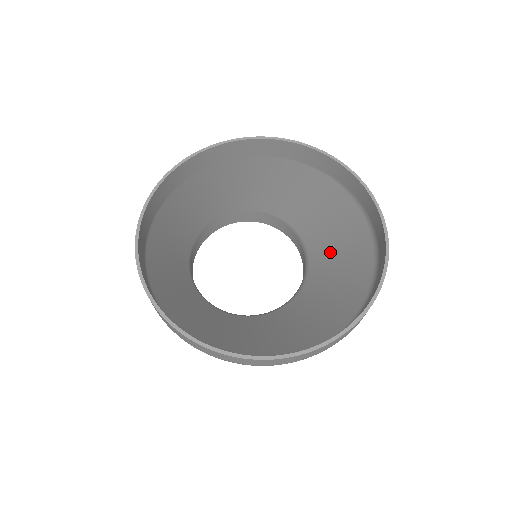
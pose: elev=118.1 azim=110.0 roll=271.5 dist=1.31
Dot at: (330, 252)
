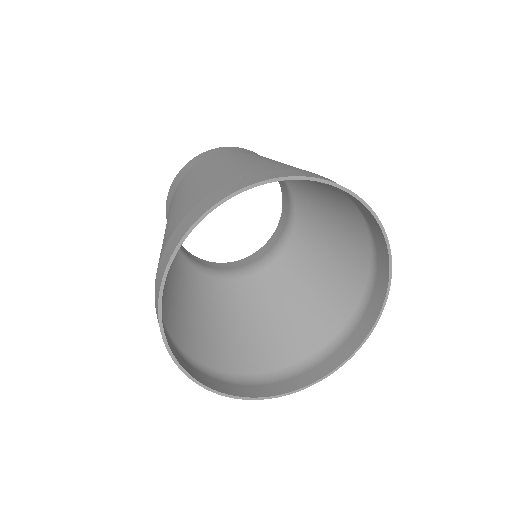
Dot at: (322, 236)
